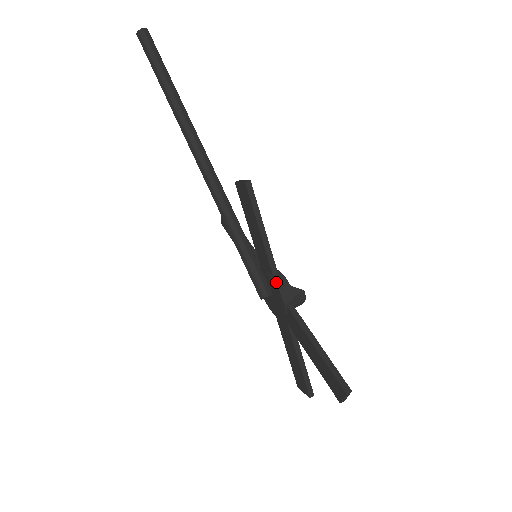
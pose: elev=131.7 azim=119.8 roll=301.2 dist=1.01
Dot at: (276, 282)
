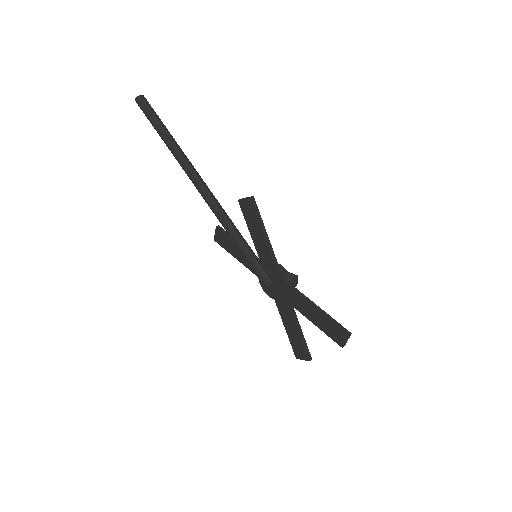
Dot at: (279, 270)
